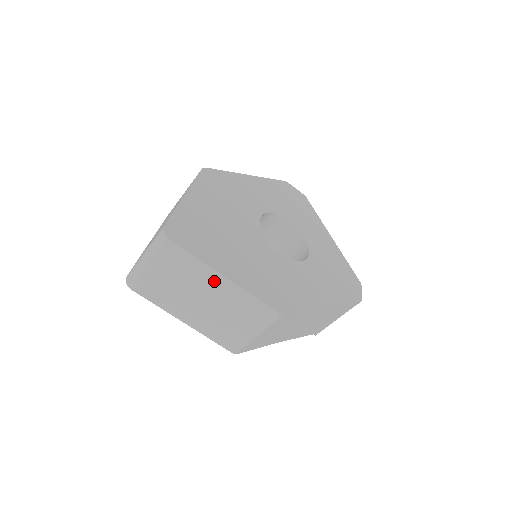
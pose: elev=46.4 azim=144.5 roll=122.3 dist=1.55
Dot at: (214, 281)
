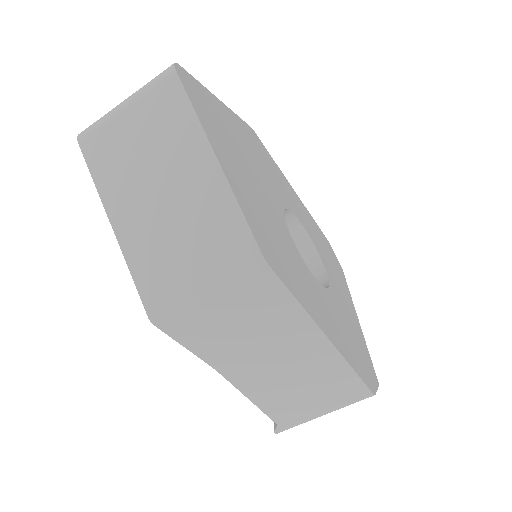
Dot at: (196, 160)
